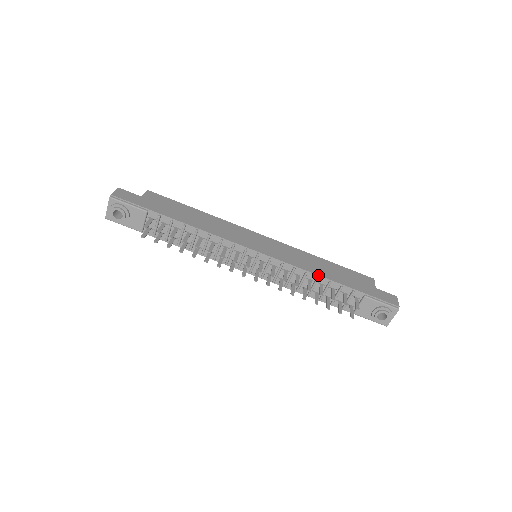
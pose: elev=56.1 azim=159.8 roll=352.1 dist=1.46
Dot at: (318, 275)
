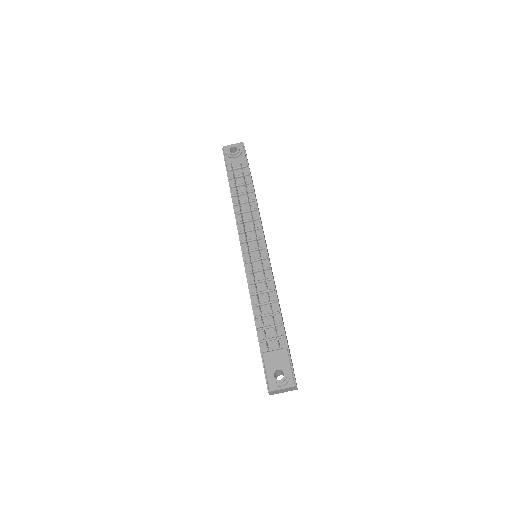
Dot at: occluded
